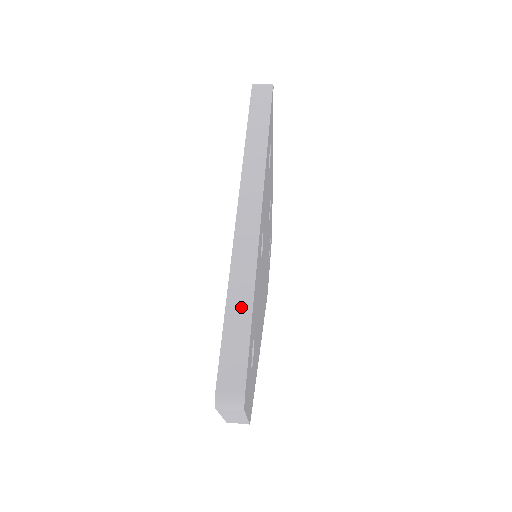
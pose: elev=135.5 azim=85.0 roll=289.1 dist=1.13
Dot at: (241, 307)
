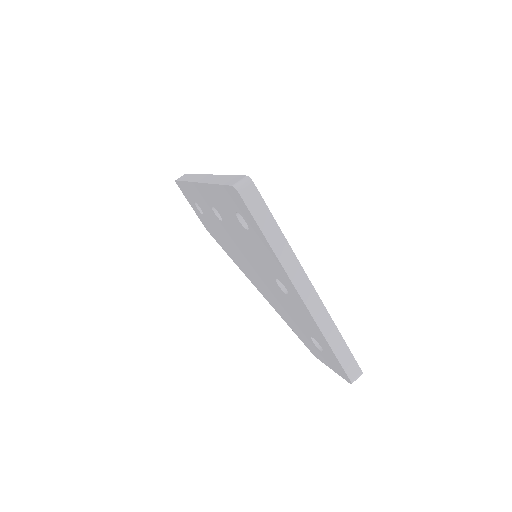
Dot at: (337, 341)
